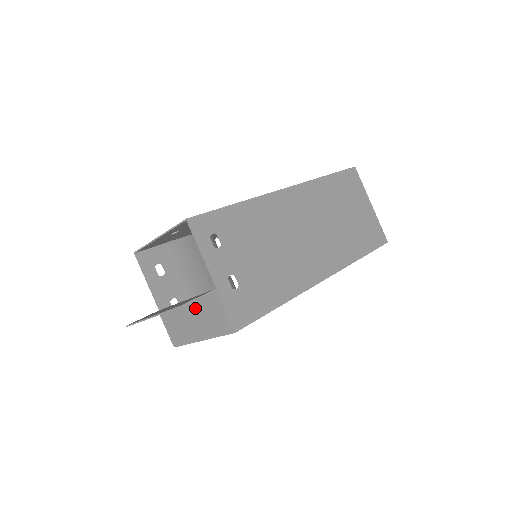
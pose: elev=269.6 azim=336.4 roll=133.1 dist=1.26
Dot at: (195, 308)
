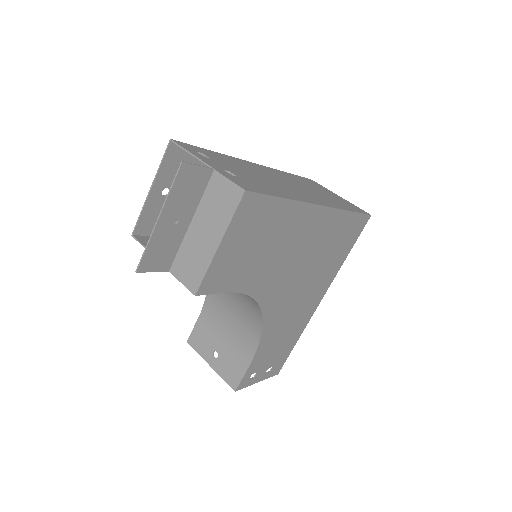
Dot at: (202, 215)
